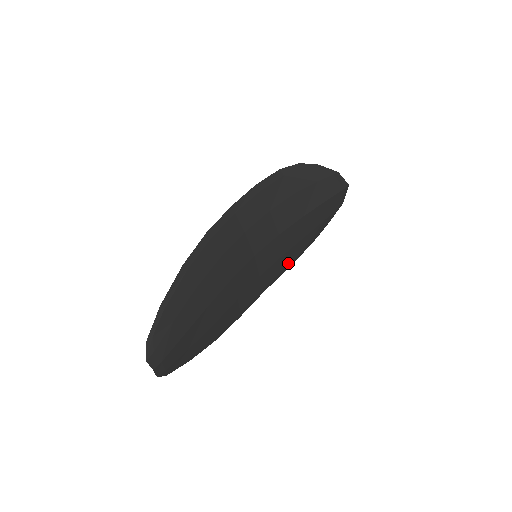
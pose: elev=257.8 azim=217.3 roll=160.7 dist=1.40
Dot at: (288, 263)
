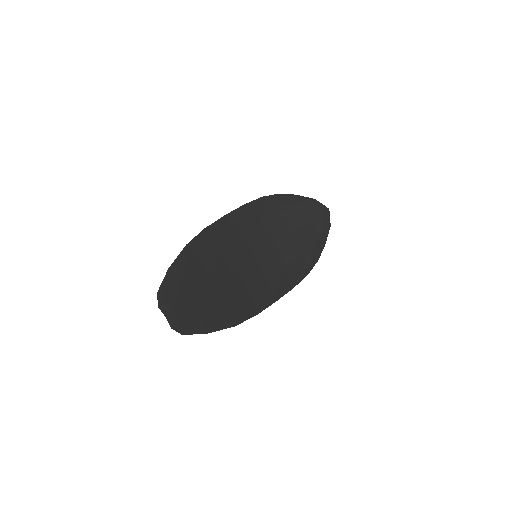
Dot at: (295, 278)
